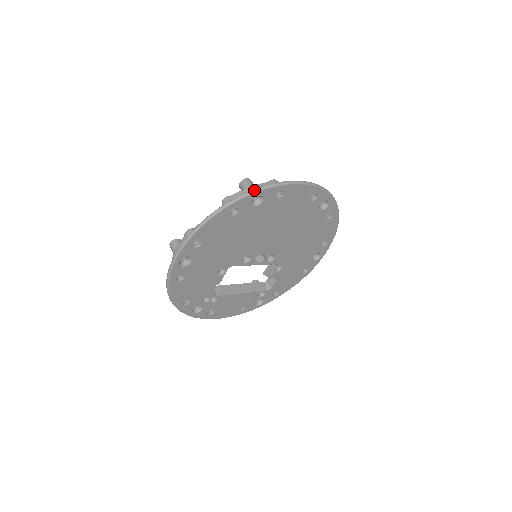
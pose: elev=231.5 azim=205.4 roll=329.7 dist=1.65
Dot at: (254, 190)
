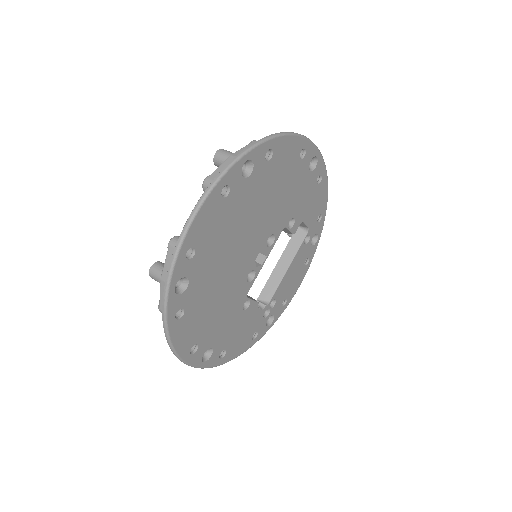
Dot at: (164, 292)
